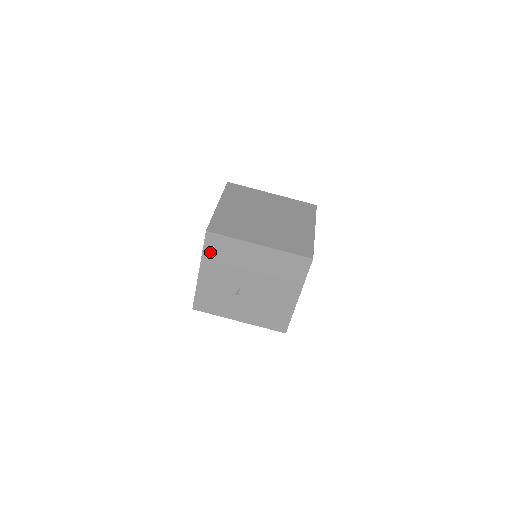
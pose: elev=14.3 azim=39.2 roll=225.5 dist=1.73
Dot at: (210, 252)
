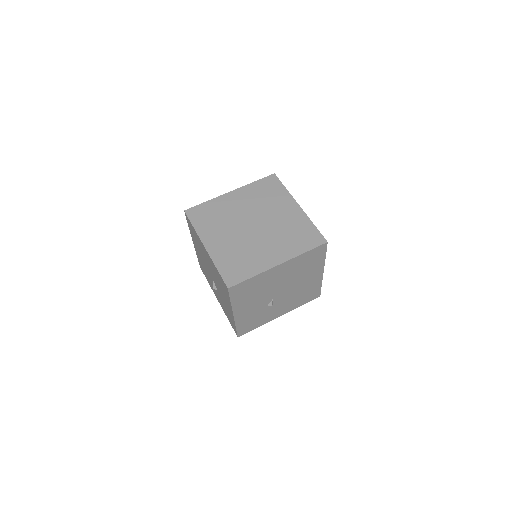
Dot at: (237, 298)
